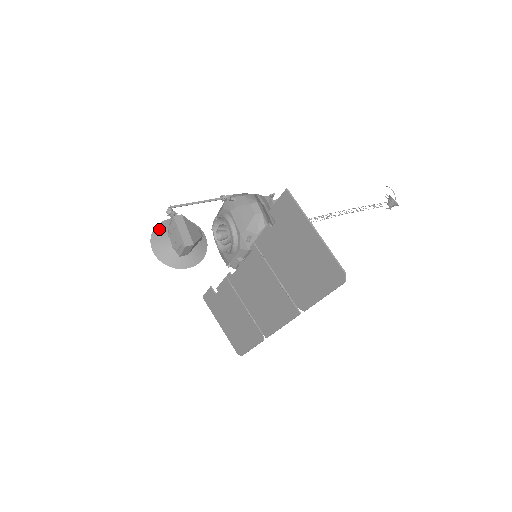
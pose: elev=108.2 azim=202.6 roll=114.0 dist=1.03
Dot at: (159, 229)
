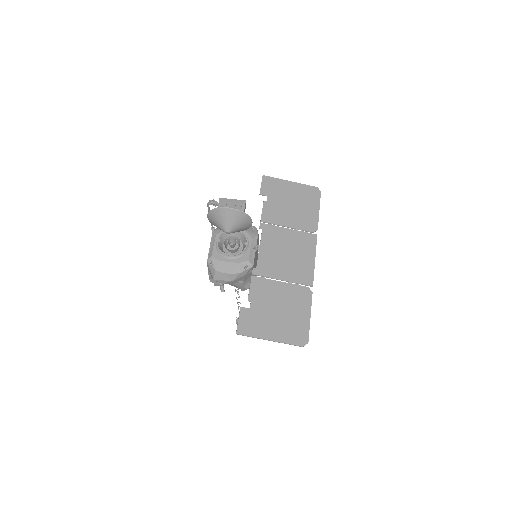
Dot at: (214, 210)
